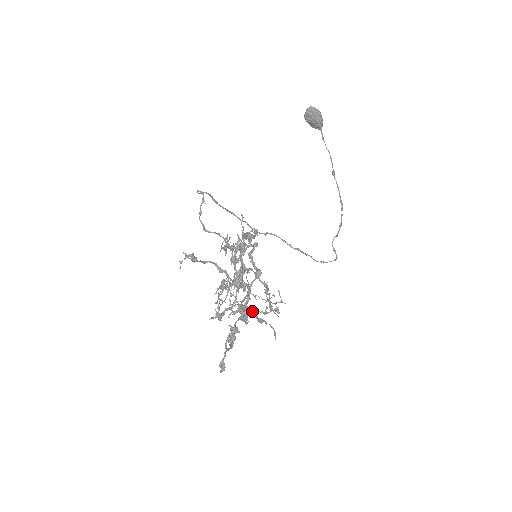
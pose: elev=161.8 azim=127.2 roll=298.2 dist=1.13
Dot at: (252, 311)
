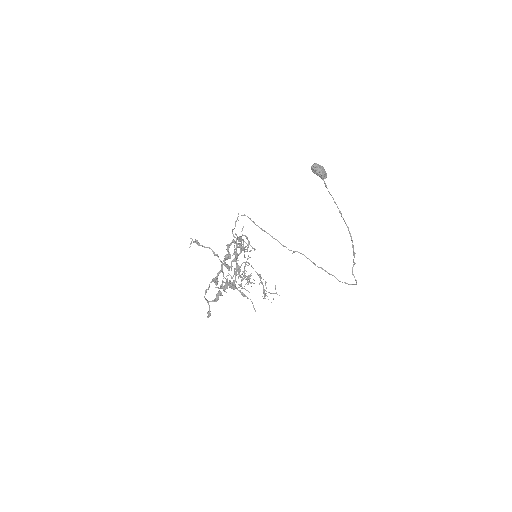
Dot at: (234, 285)
